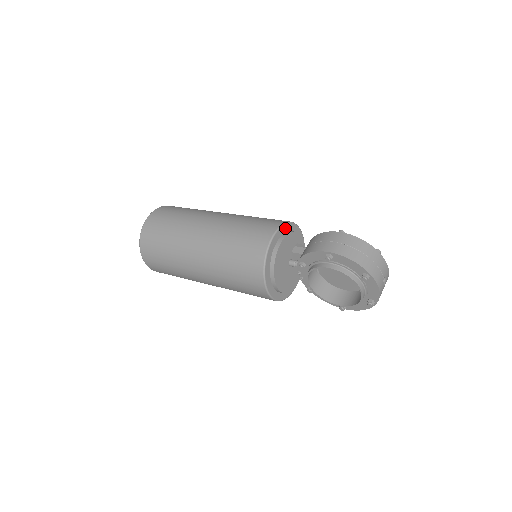
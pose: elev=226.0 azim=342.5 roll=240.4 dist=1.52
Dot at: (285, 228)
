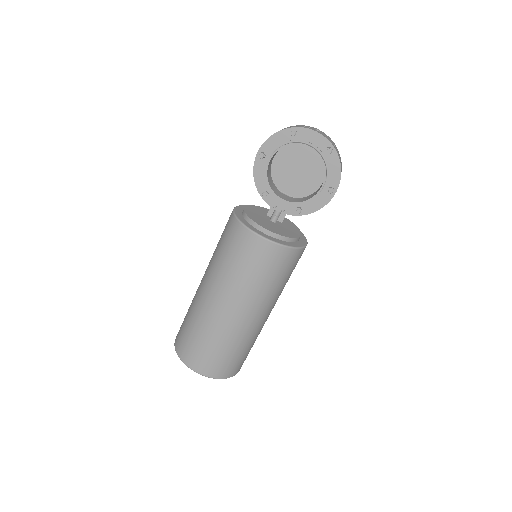
Dot at: occluded
